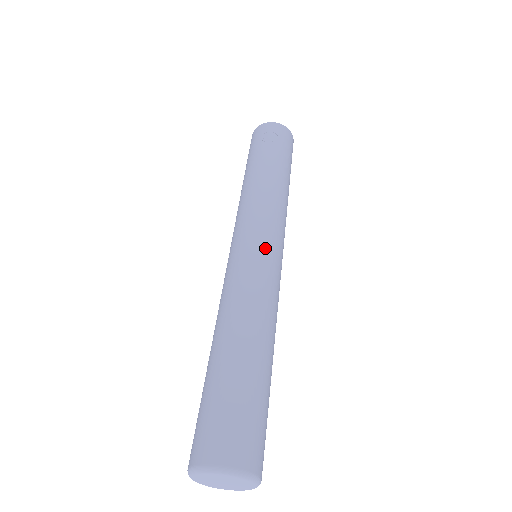
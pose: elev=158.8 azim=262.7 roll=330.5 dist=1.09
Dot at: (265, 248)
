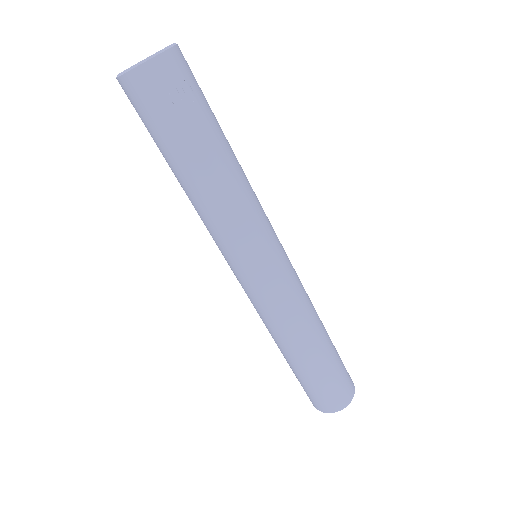
Dot at: (283, 261)
